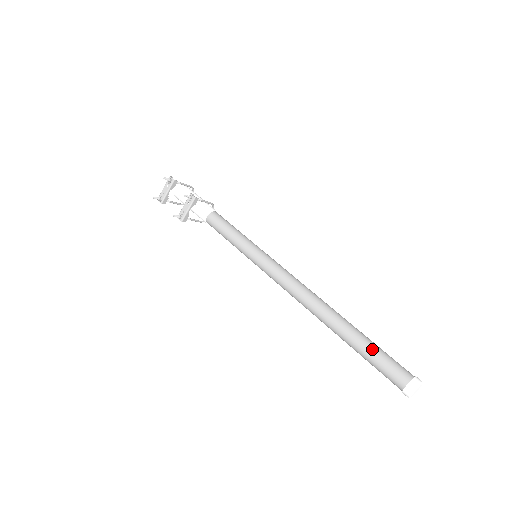
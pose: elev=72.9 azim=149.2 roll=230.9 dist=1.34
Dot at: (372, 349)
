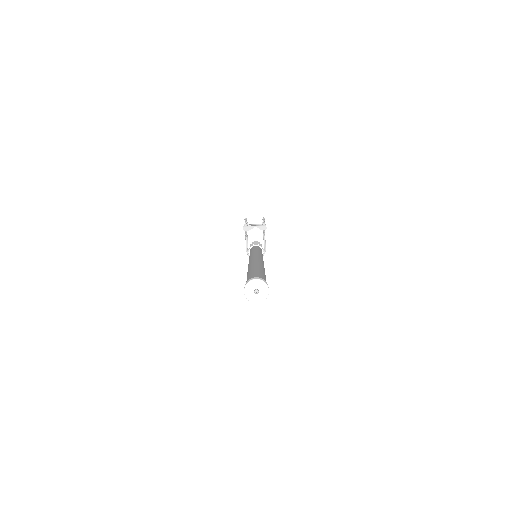
Dot at: (262, 272)
